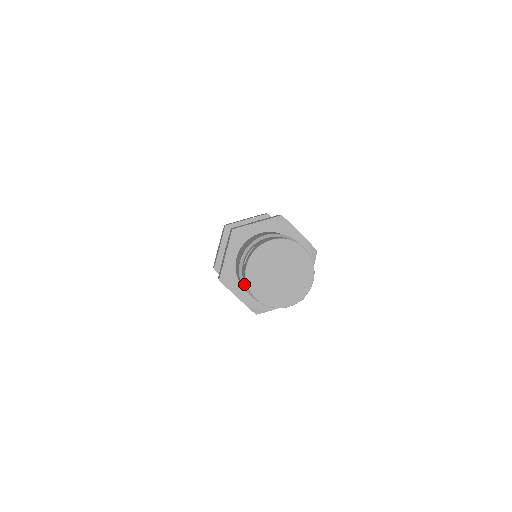
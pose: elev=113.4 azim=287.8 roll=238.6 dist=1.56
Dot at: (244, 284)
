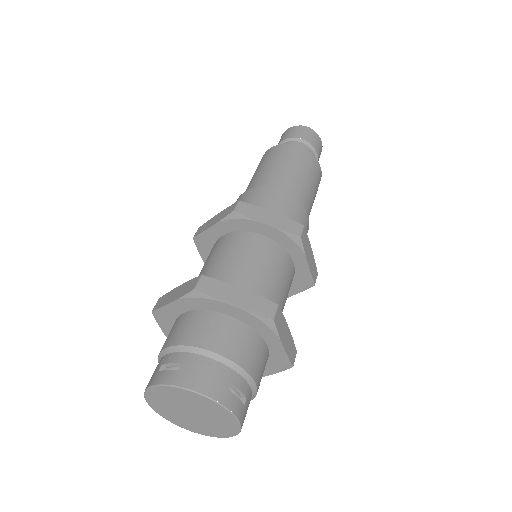
Dot at: occluded
